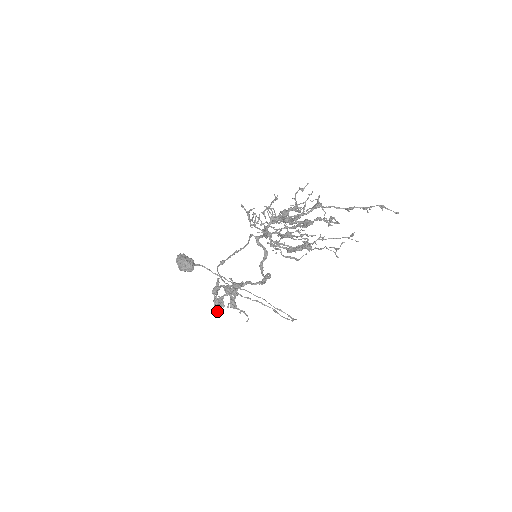
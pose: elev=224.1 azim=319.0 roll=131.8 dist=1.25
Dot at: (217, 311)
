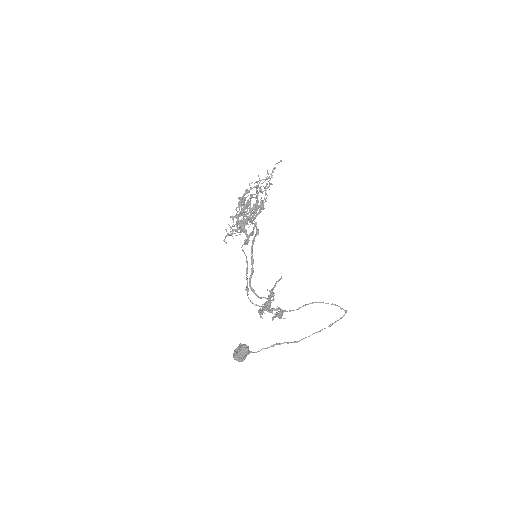
Dot at: (263, 297)
